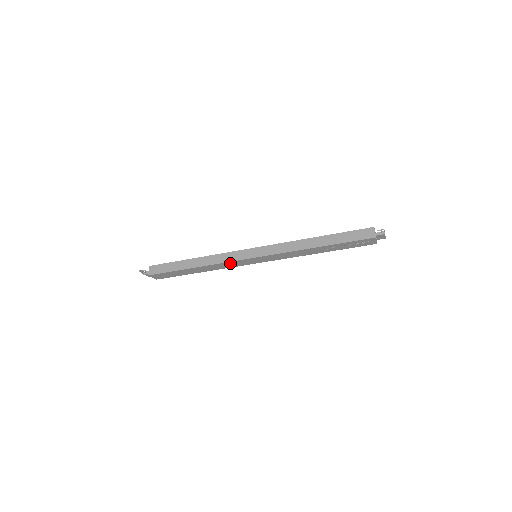
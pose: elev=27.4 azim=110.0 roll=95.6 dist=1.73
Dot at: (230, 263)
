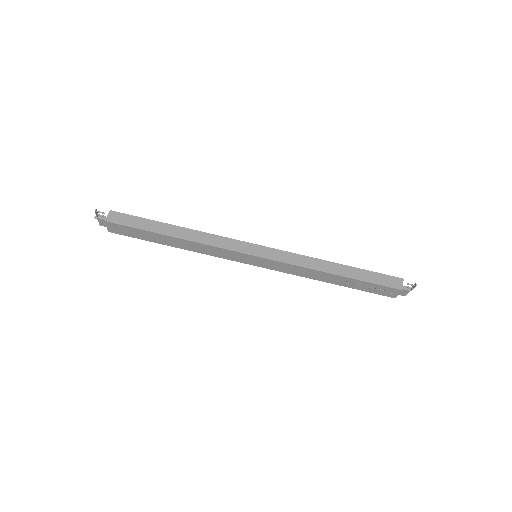
Dot at: (223, 251)
